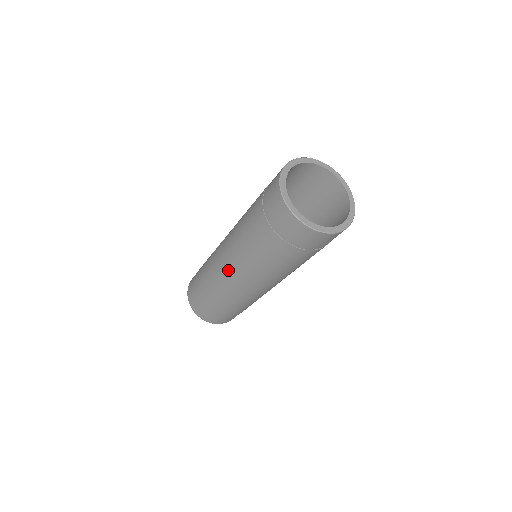
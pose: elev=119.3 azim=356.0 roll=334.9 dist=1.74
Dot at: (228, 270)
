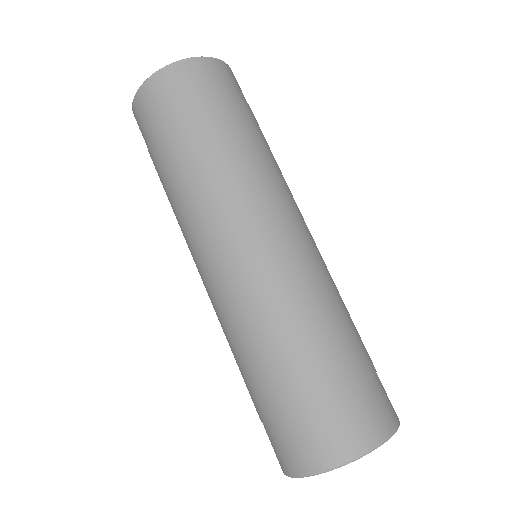
Dot at: occluded
